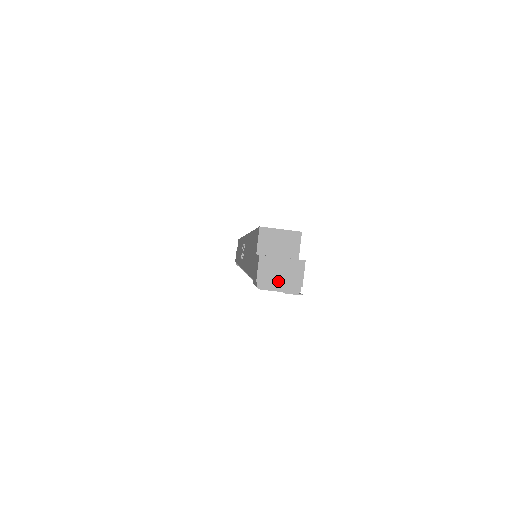
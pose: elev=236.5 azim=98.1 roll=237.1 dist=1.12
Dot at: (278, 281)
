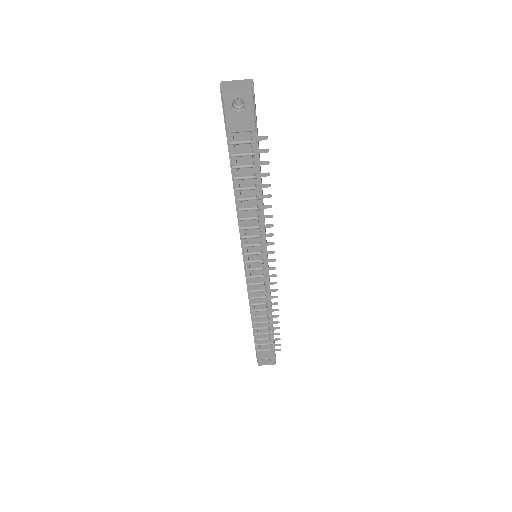
Dot at: (236, 87)
